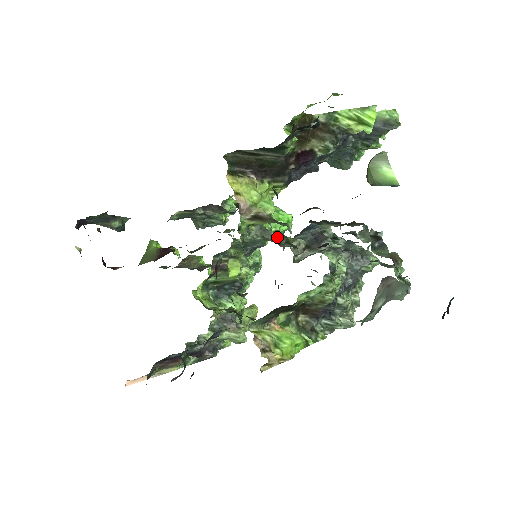
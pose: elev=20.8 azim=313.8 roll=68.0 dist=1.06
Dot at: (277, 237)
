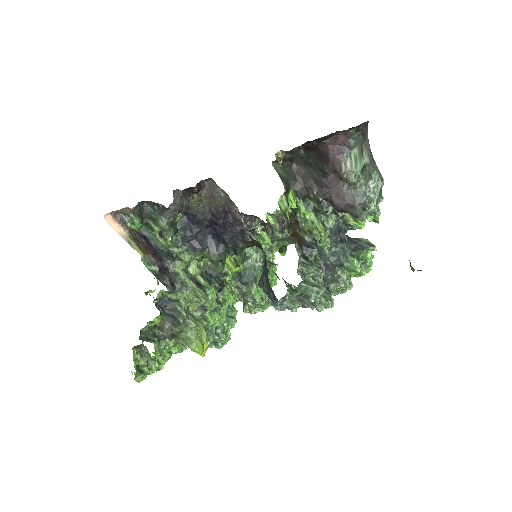
Dot at: occluded
